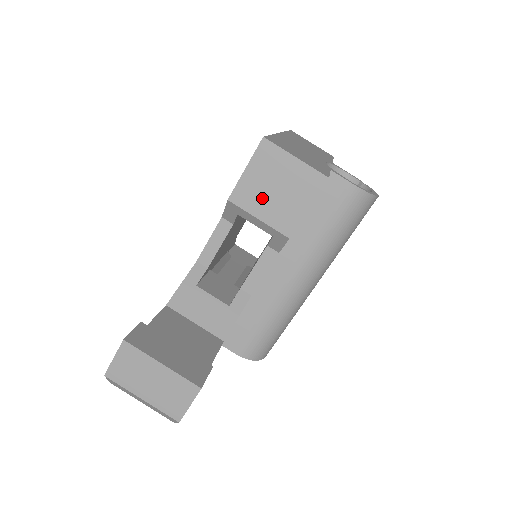
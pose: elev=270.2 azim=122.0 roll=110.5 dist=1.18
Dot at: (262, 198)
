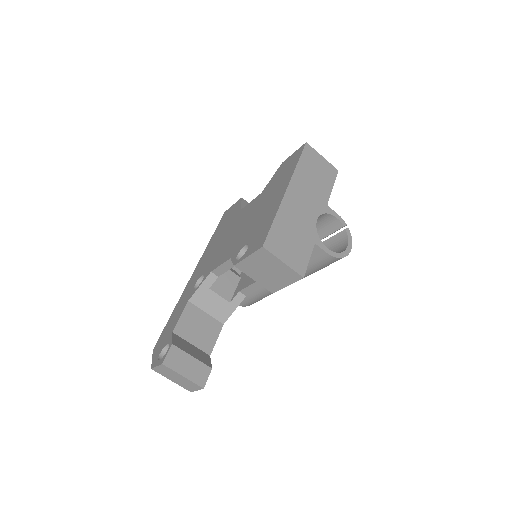
Dot at: (257, 272)
